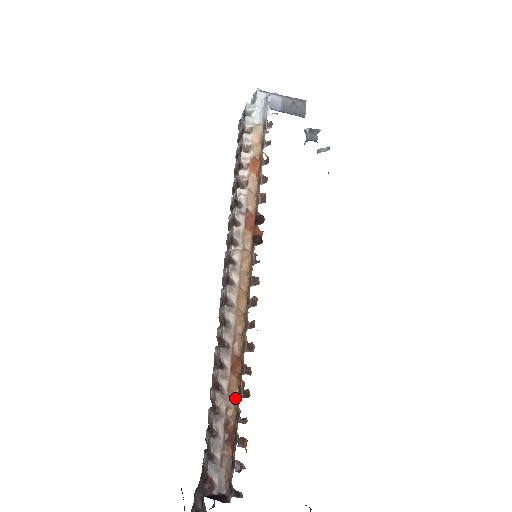
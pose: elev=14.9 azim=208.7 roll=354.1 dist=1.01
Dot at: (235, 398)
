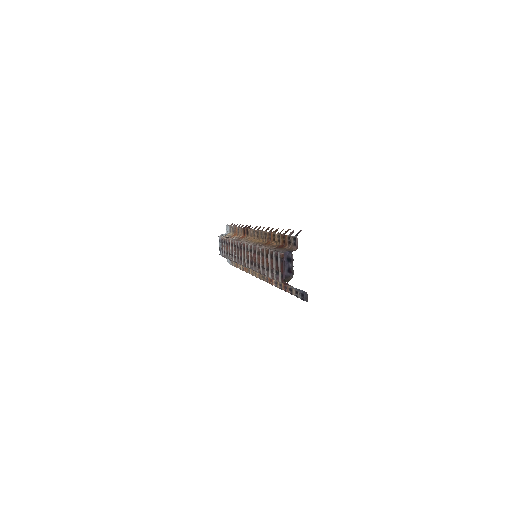
Dot at: (275, 244)
